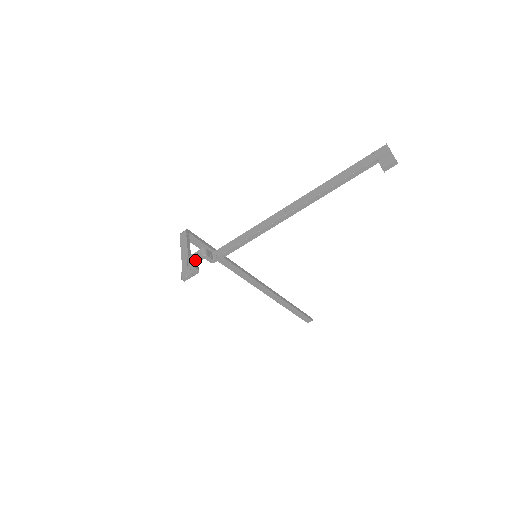
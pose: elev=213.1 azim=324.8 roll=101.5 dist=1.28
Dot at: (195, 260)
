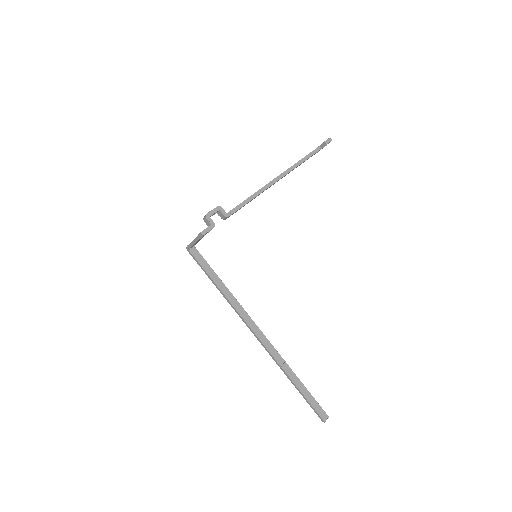
Dot at: (212, 210)
